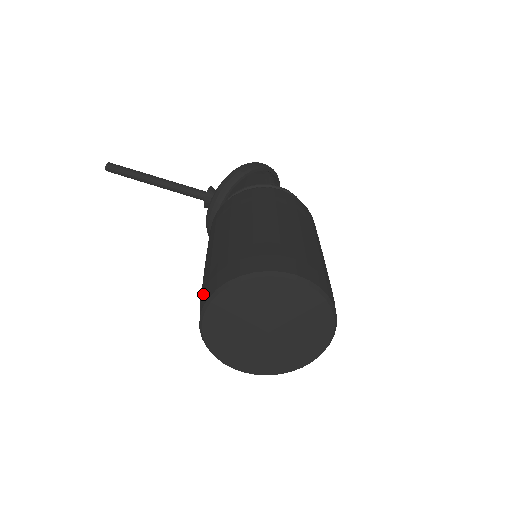
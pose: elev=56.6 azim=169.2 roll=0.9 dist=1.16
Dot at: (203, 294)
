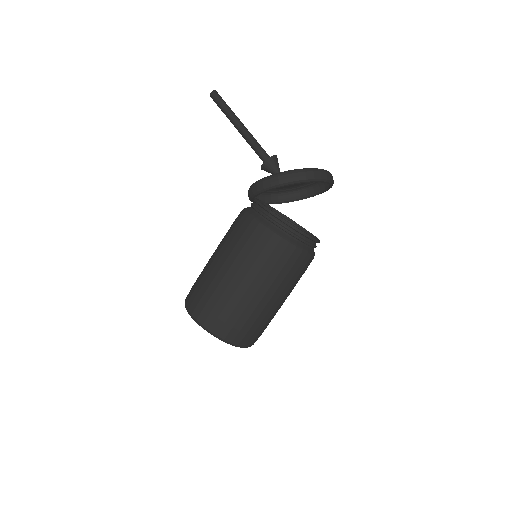
Dot at: occluded
